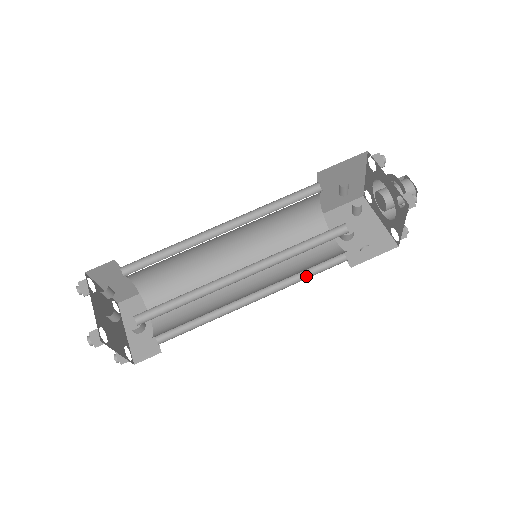
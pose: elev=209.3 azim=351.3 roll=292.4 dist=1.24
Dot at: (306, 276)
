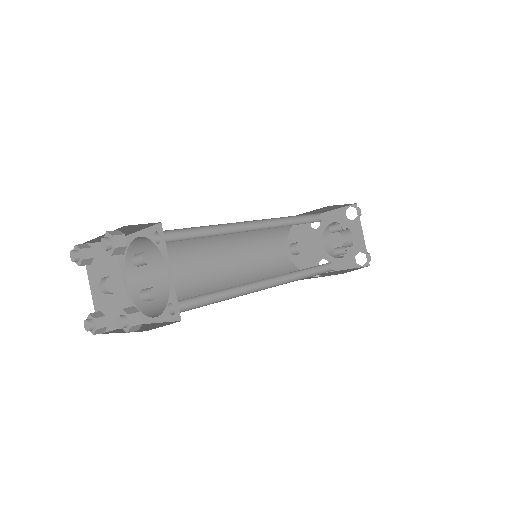
Dot at: occluded
